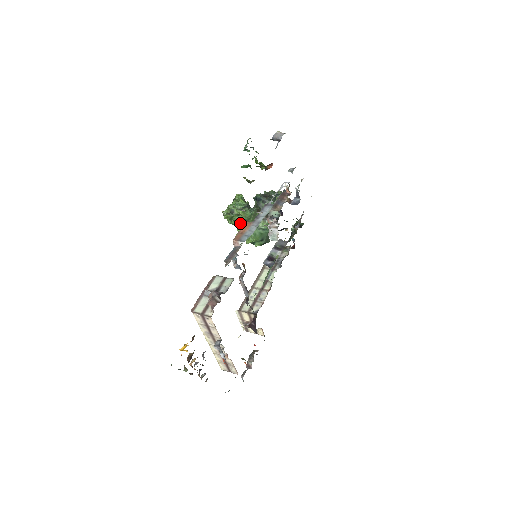
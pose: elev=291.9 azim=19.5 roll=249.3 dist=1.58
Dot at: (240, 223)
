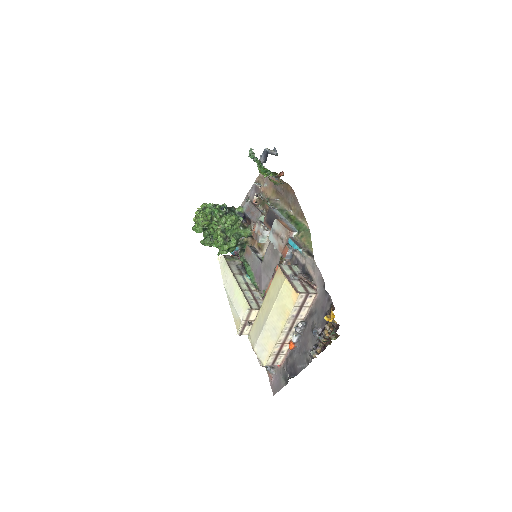
Dot at: (221, 229)
